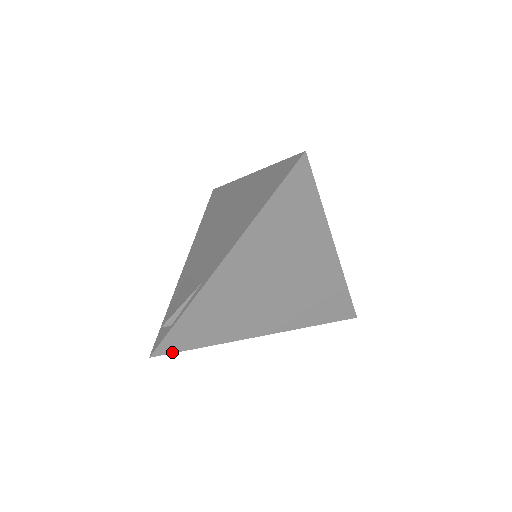
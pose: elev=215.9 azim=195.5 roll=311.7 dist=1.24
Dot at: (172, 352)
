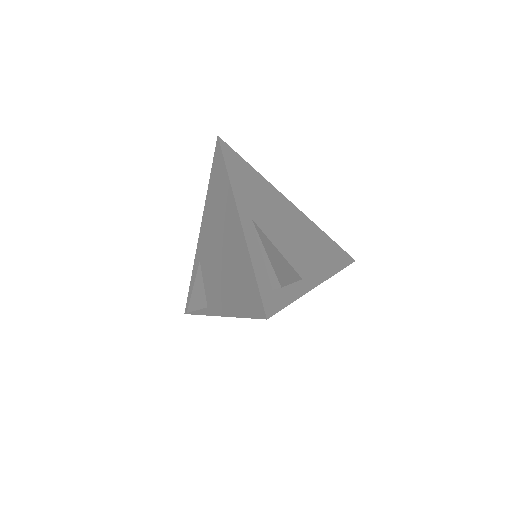
Dot at: occluded
